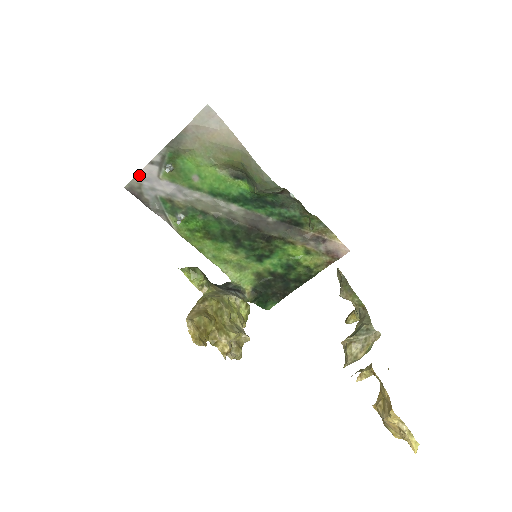
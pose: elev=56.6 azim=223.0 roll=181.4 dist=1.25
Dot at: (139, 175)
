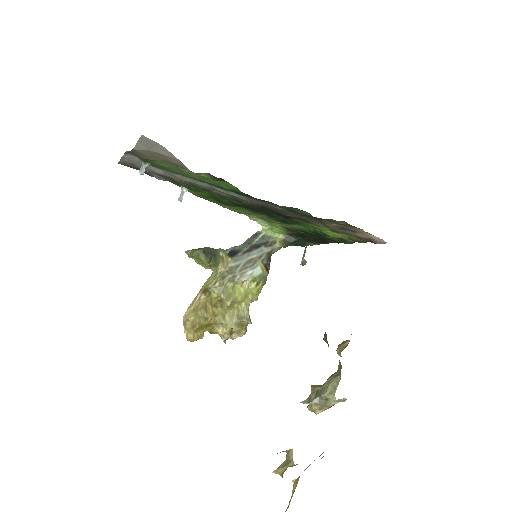
Dot at: (124, 157)
